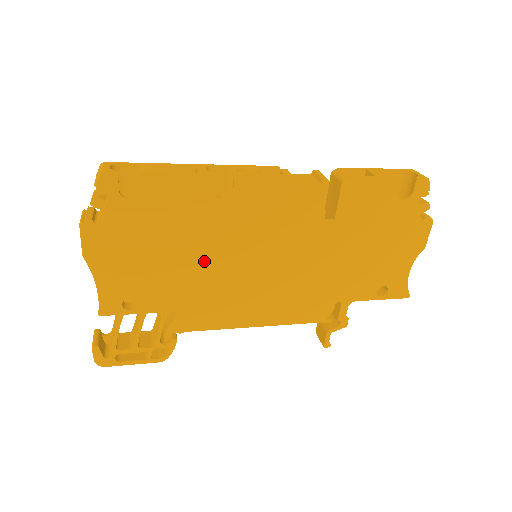
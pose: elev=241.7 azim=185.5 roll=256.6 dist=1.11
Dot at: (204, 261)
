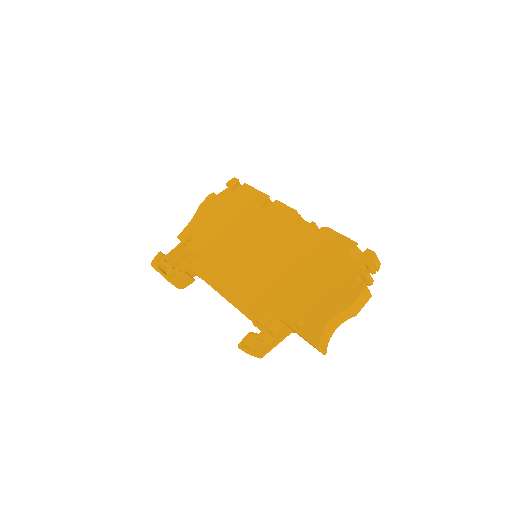
Dot at: (232, 235)
